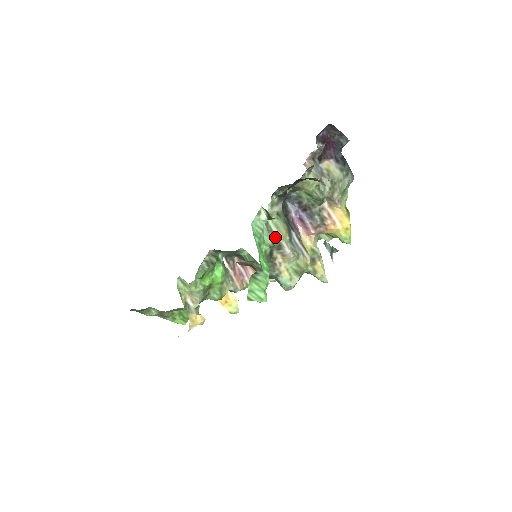
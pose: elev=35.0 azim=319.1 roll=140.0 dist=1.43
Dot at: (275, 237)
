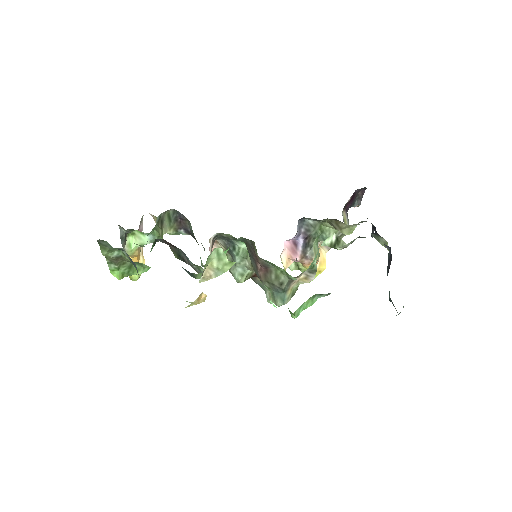
Dot at: occluded
